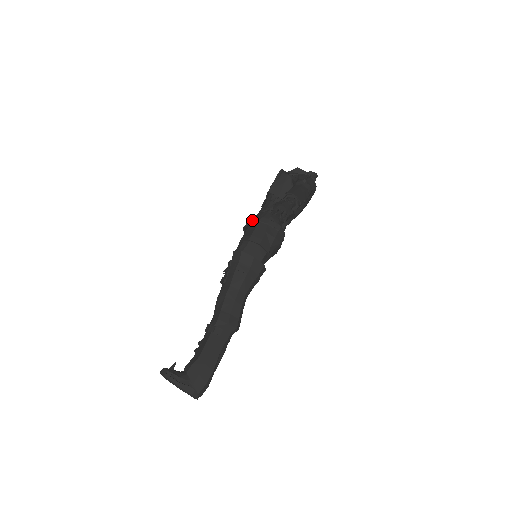
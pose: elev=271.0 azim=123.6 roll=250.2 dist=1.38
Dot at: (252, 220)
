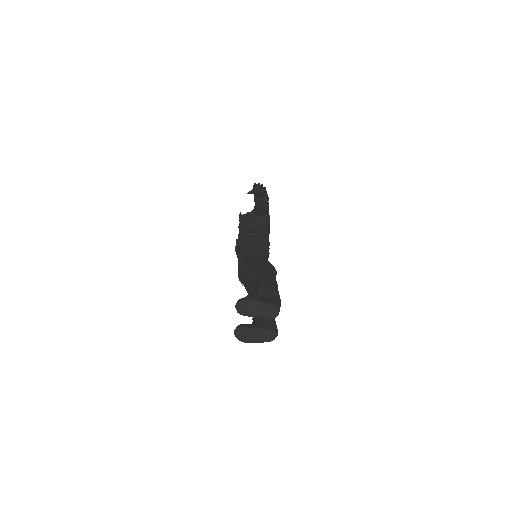
Dot at: (239, 235)
